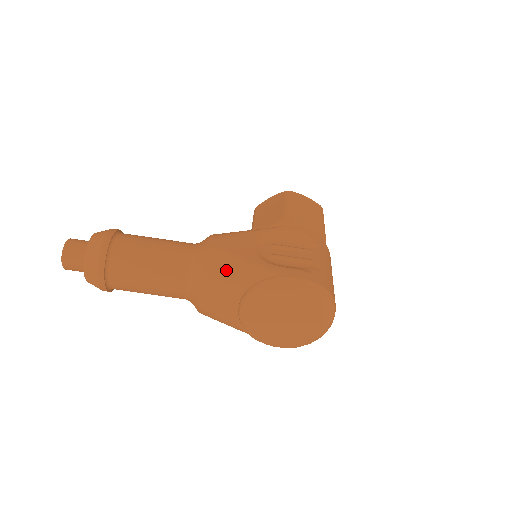
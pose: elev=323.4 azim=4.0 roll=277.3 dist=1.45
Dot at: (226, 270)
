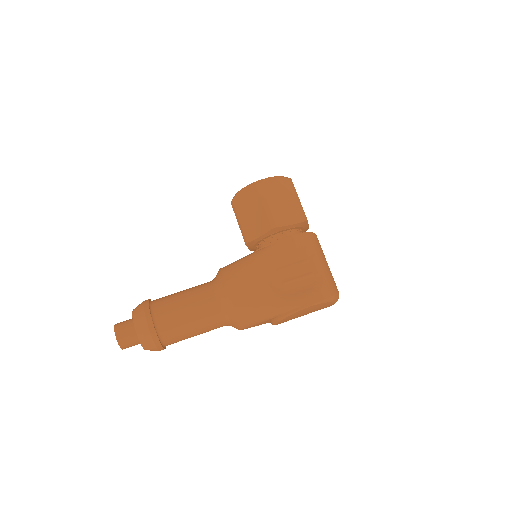
Dot at: (256, 315)
